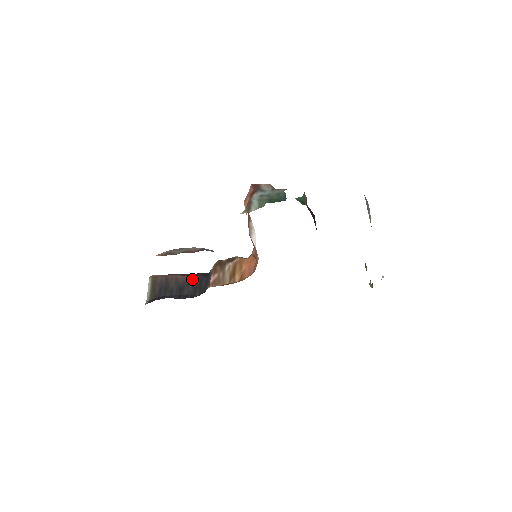
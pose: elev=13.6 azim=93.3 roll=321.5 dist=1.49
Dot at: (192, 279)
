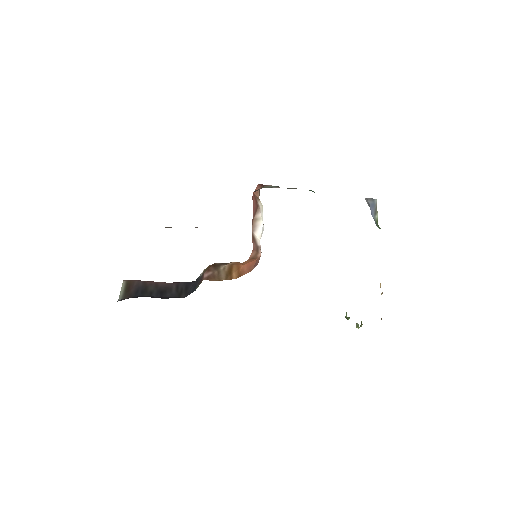
Dot at: (176, 285)
